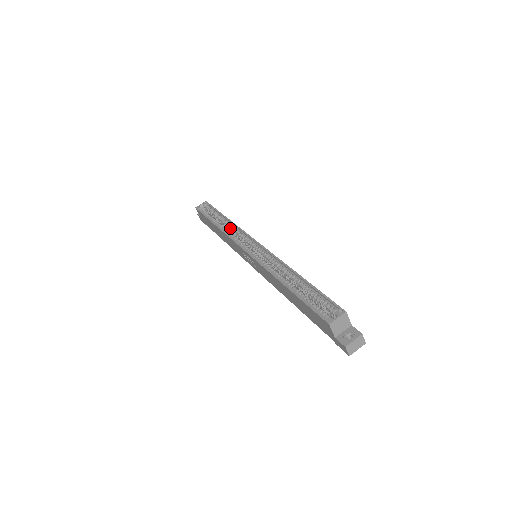
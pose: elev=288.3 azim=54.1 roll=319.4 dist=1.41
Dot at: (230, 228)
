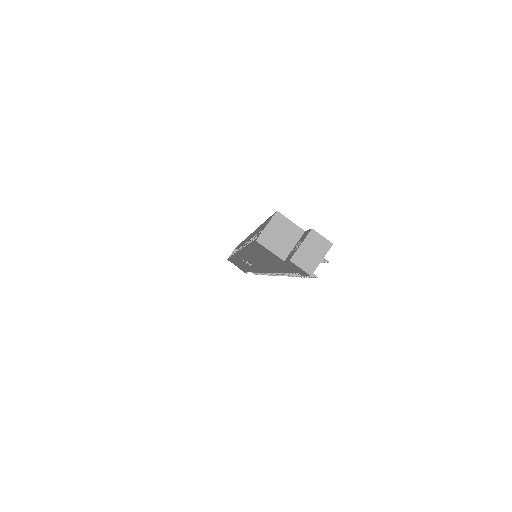
Dot at: occluded
